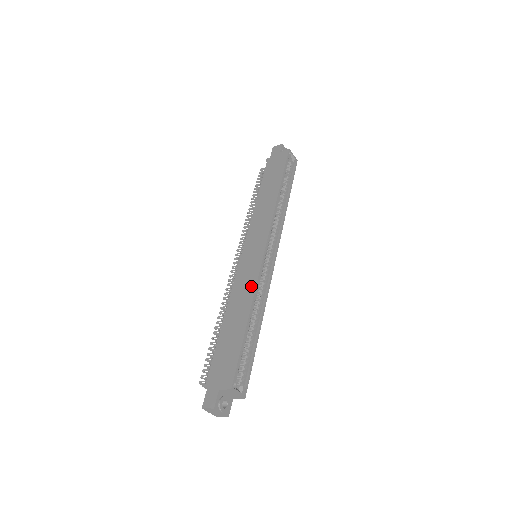
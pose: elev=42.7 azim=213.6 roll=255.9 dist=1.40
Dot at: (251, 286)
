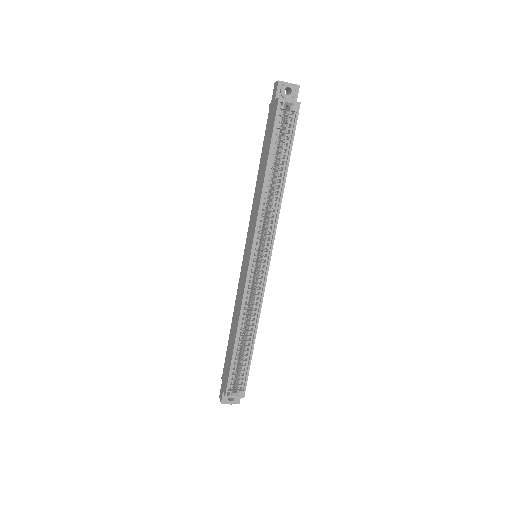
Dot at: (240, 303)
